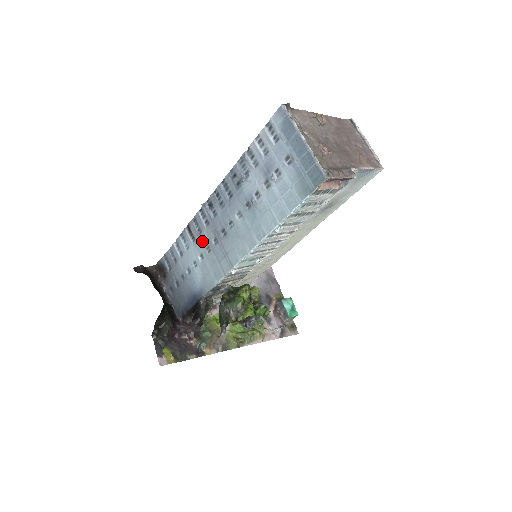
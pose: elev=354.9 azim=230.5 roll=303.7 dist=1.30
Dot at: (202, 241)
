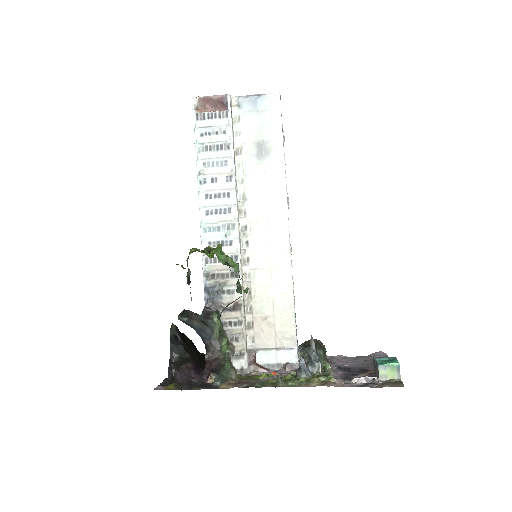
Dot at: occluded
